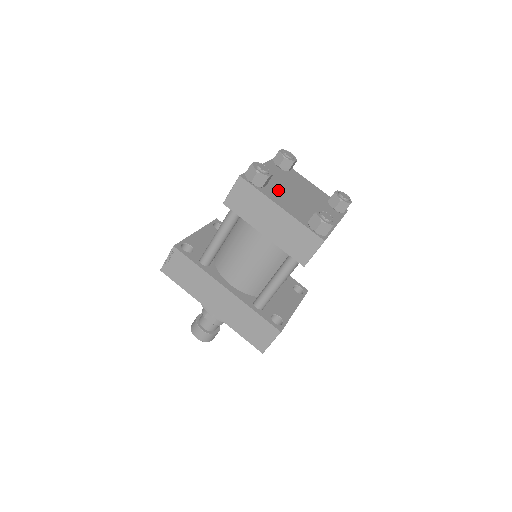
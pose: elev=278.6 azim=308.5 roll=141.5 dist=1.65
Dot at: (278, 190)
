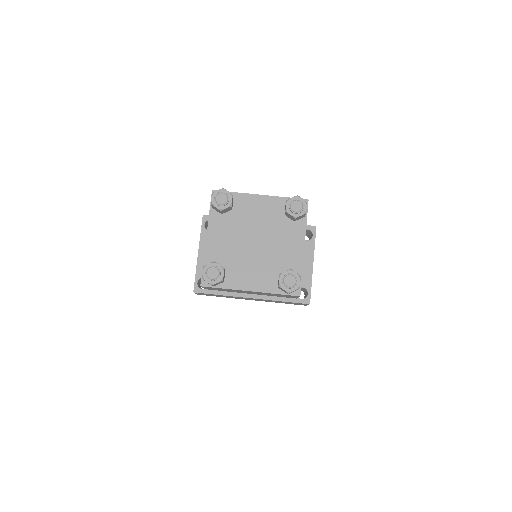
Dot at: (237, 263)
